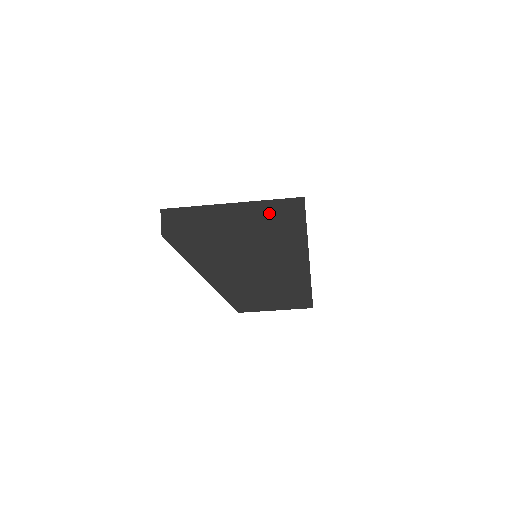
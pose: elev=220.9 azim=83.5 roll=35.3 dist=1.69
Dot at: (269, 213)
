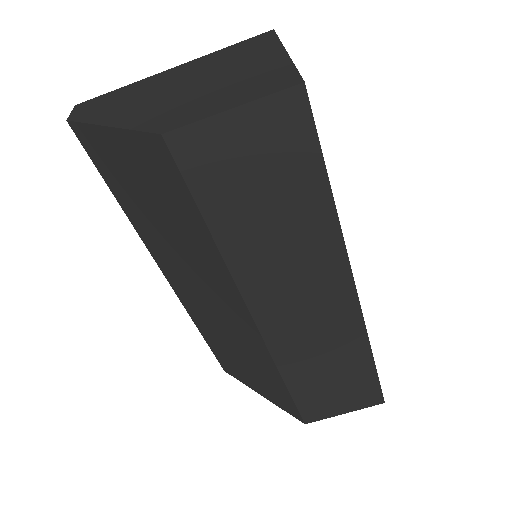
Dot at: (223, 54)
